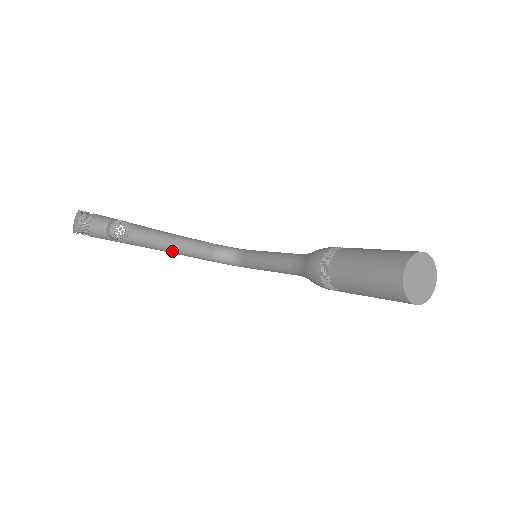
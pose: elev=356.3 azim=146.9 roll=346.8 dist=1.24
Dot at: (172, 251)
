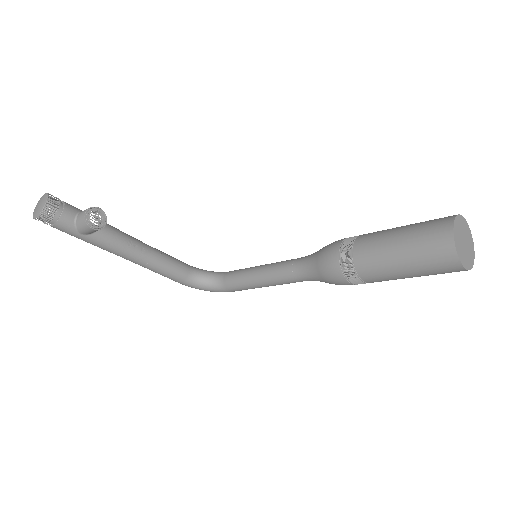
Dot at: (145, 263)
